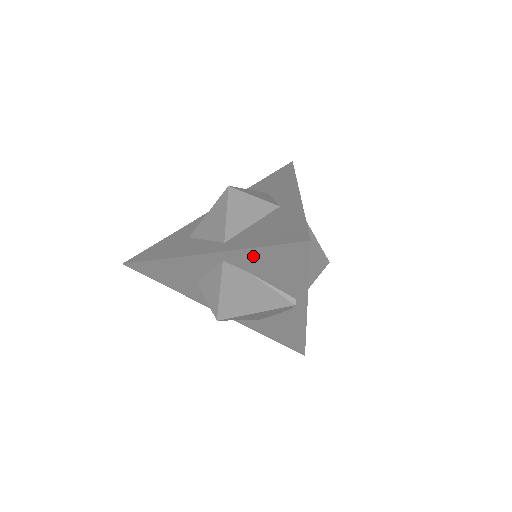
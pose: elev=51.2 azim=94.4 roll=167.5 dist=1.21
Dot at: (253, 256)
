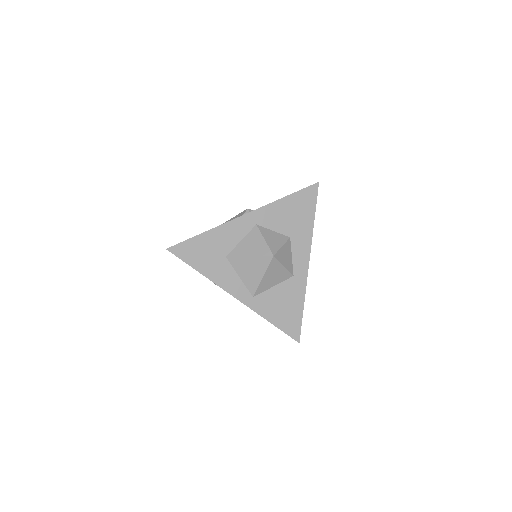
Dot at: occluded
